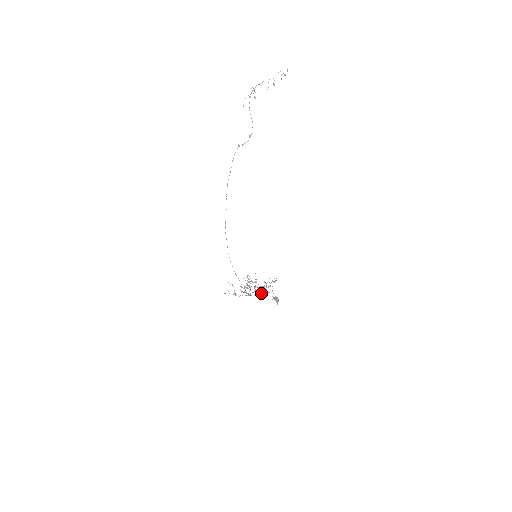
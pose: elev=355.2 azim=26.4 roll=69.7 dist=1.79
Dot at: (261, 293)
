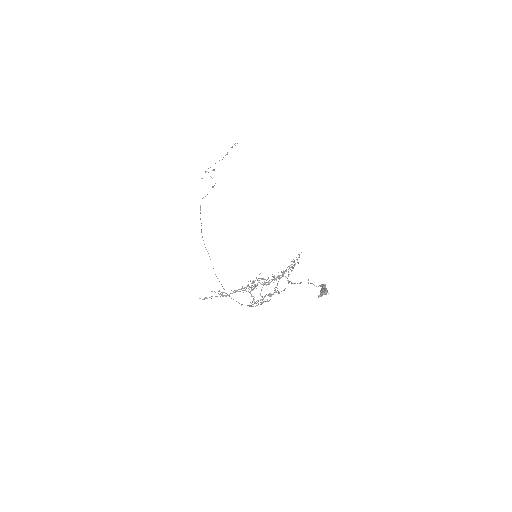
Dot at: (275, 279)
